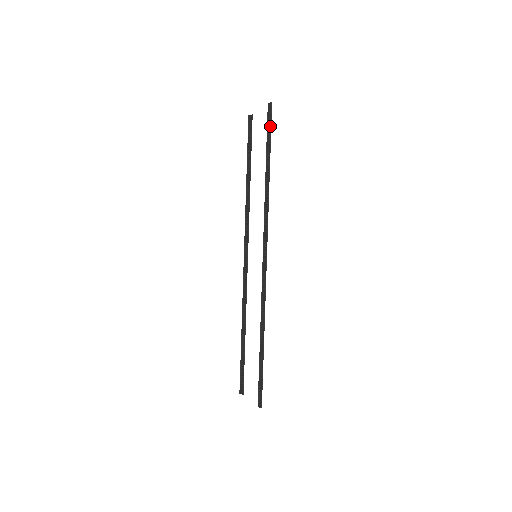
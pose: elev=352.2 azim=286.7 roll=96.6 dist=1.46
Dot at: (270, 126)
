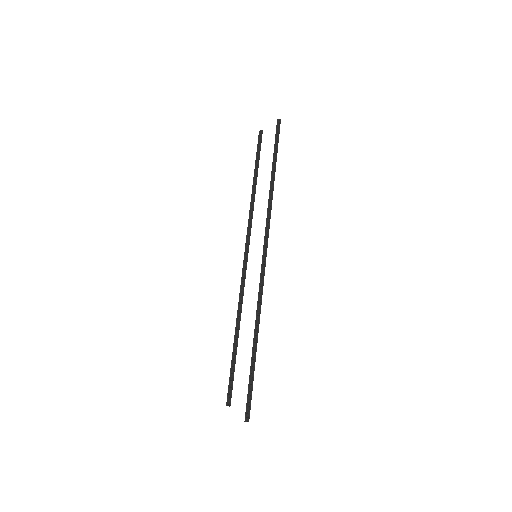
Dot at: (278, 138)
